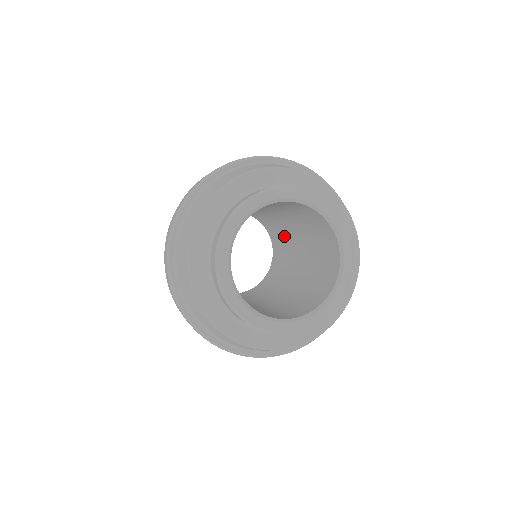
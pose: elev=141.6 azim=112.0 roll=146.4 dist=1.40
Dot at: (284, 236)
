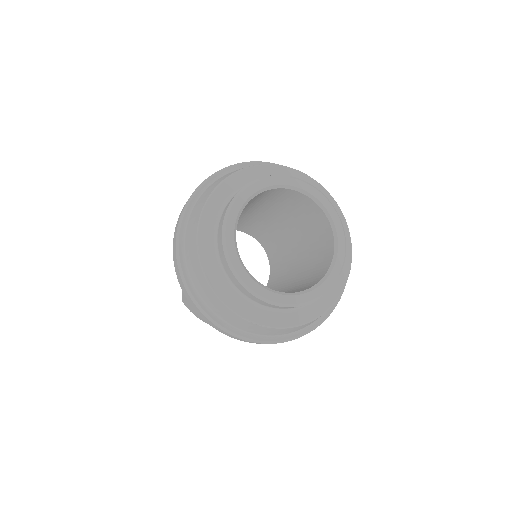
Dot at: (283, 255)
